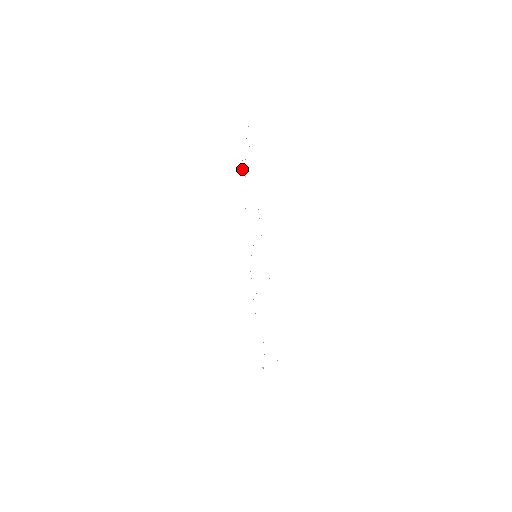
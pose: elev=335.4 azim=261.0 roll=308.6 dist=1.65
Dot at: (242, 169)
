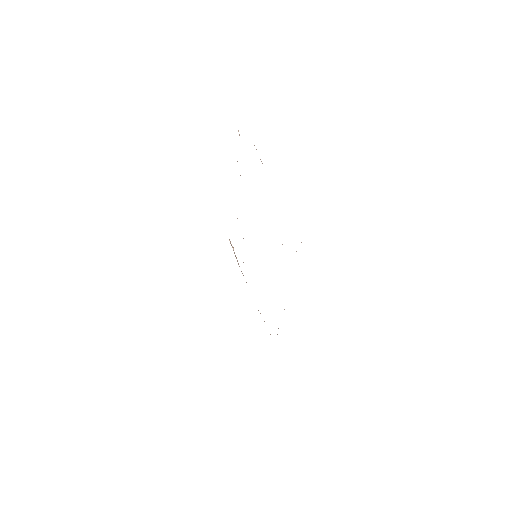
Dot at: occluded
